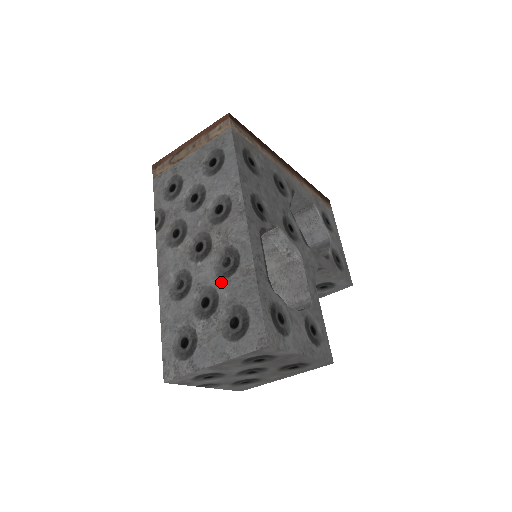
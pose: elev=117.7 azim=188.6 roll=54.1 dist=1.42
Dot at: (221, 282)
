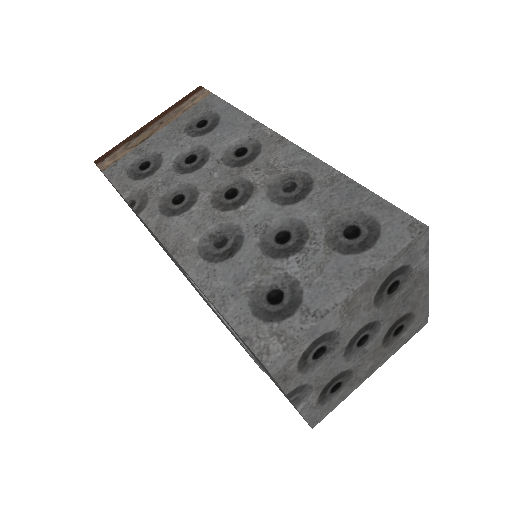
Dot at: (296, 206)
